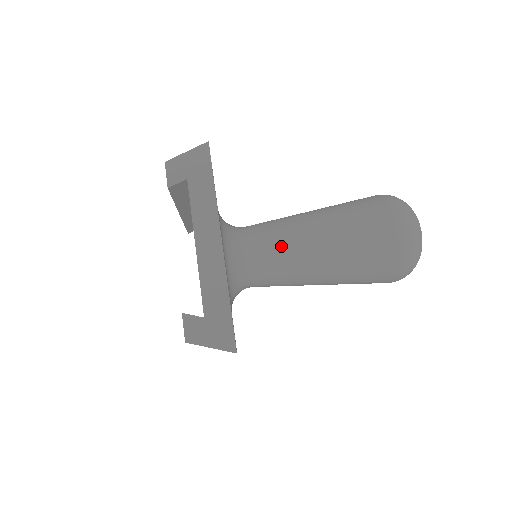
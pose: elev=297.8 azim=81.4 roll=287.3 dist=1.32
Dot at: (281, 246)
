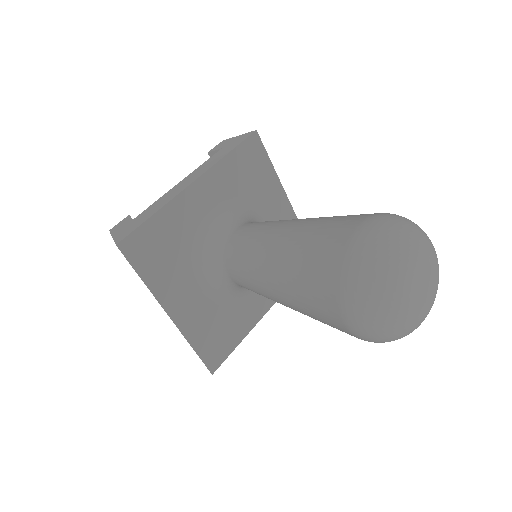
Dot at: (257, 229)
